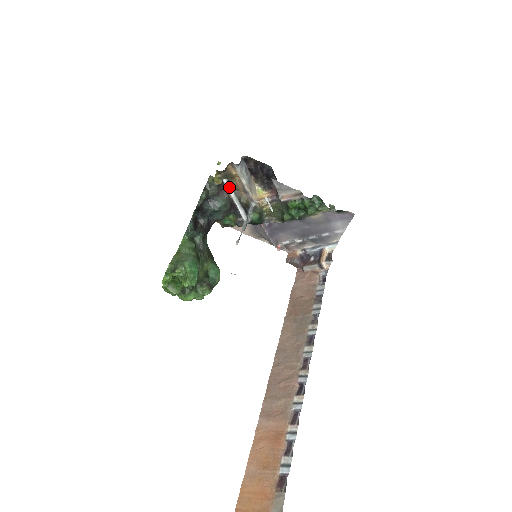
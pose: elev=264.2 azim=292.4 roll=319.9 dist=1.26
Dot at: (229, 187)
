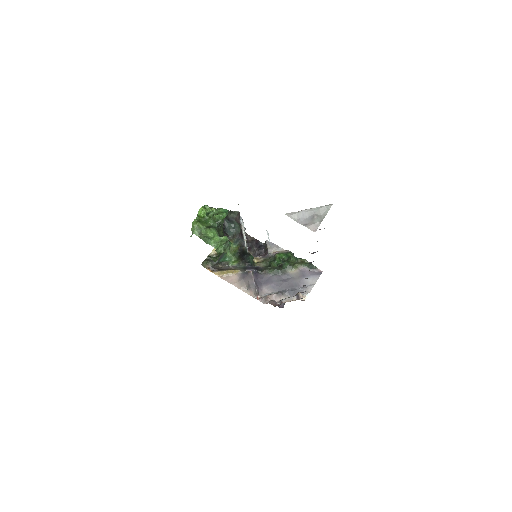
Dot at: (242, 222)
